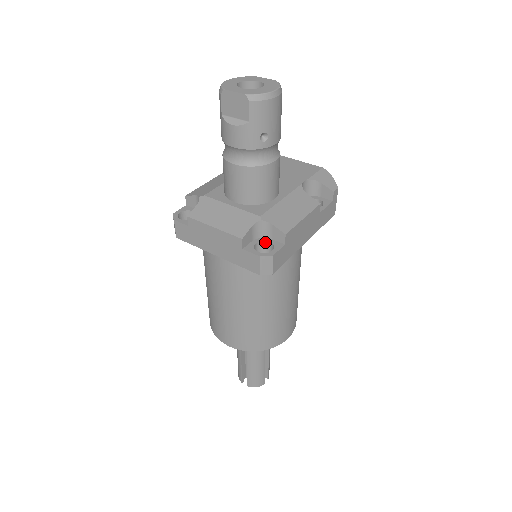
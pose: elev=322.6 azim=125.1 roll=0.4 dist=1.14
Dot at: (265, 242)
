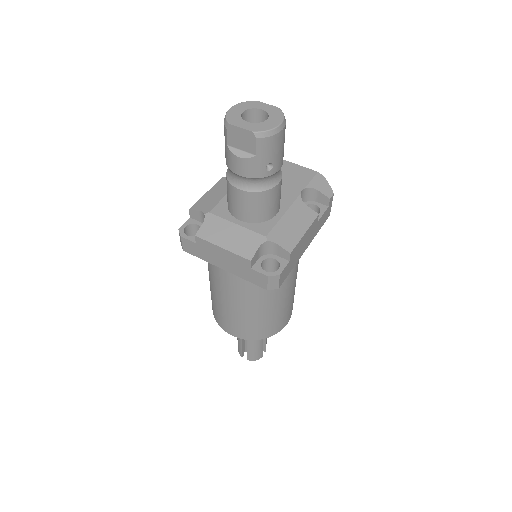
Dot at: (271, 259)
